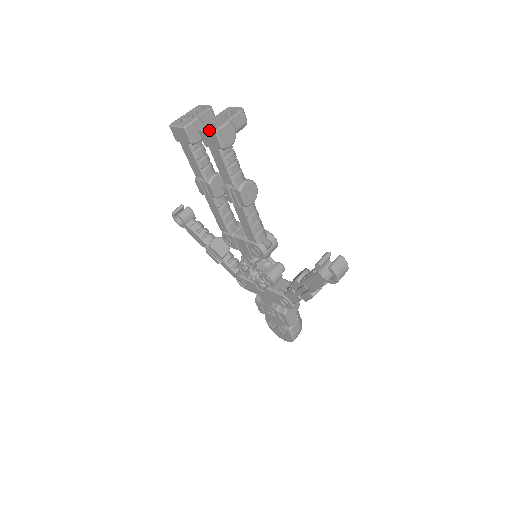
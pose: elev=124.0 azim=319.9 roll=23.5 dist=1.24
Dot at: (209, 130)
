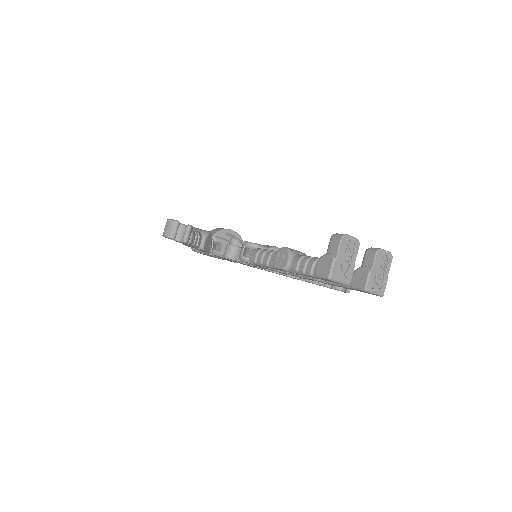
Dot at: (377, 295)
